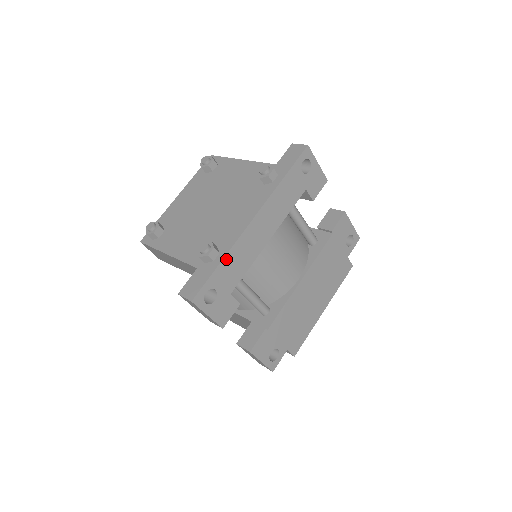
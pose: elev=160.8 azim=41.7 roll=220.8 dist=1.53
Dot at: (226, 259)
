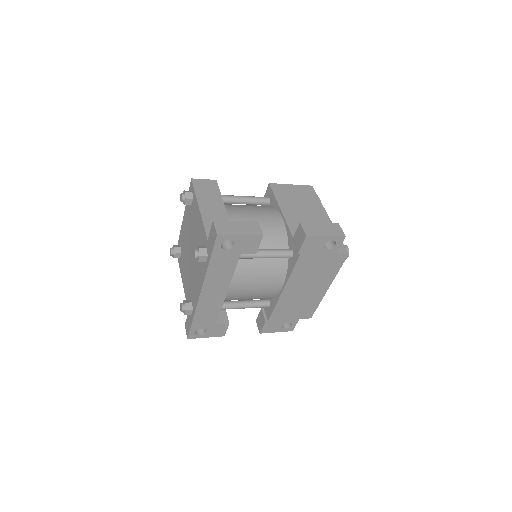
Dot at: (196, 316)
